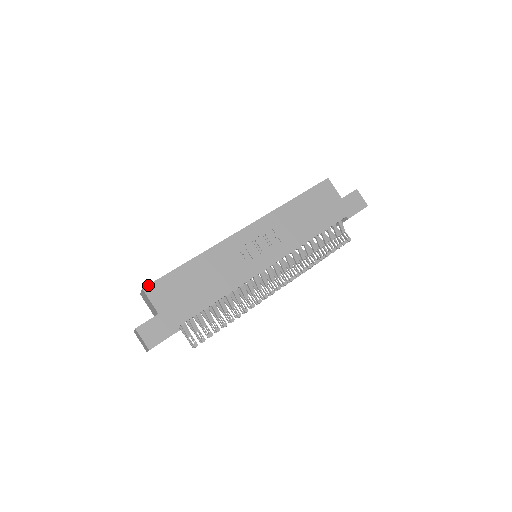
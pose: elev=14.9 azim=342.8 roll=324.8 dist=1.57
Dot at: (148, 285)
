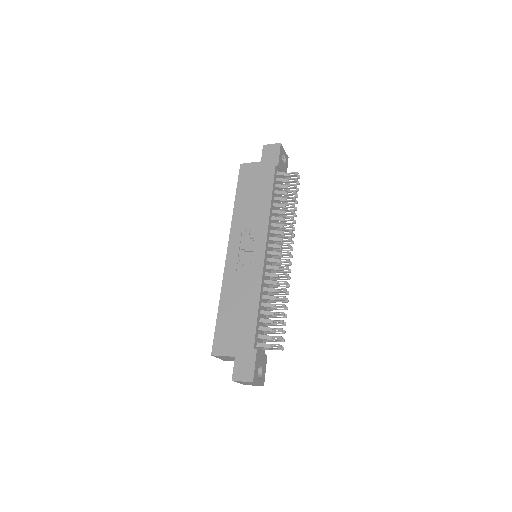
Dot at: (212, 349)
